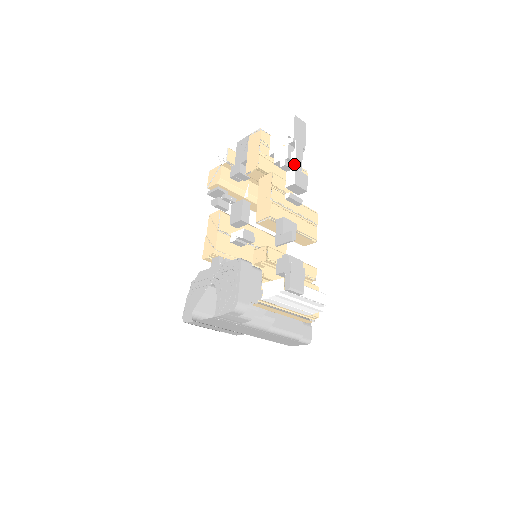
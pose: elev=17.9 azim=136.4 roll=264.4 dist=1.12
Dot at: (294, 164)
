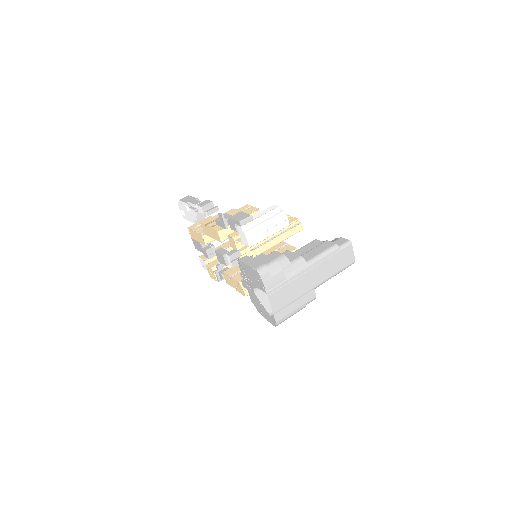
Dot at: (195, 205)
